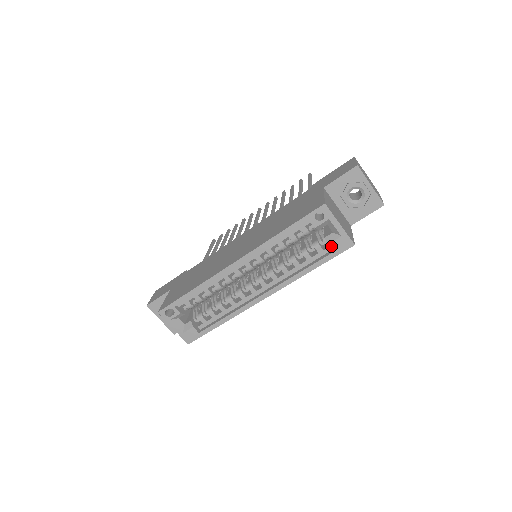
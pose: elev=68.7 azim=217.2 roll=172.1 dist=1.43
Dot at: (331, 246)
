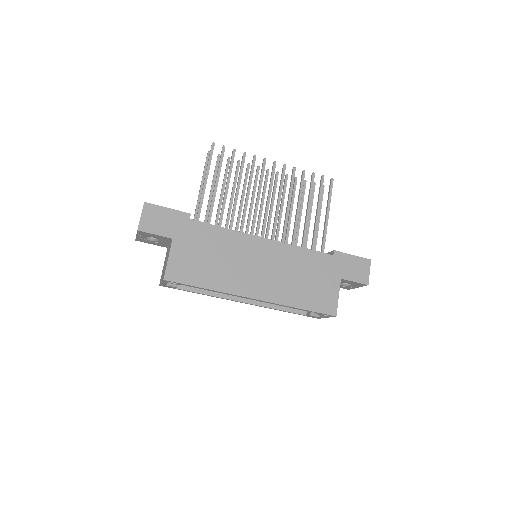
Dot at: (309, 315)
